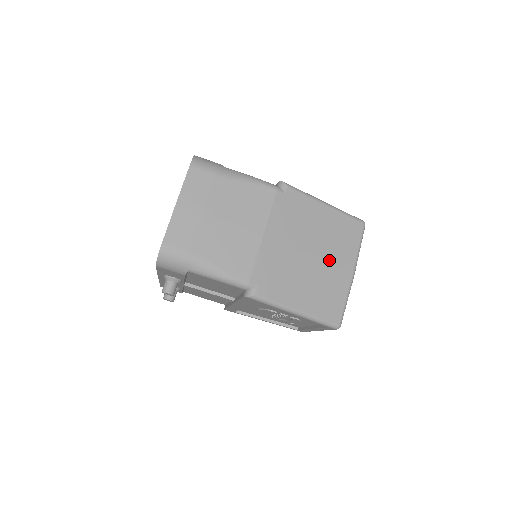
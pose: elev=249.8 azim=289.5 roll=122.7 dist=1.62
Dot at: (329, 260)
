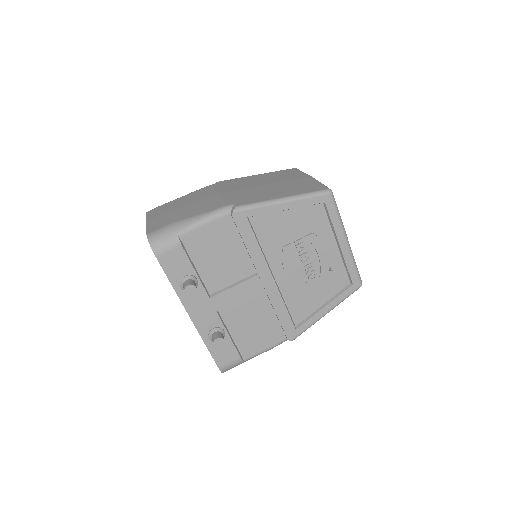
Dot at: (283, 181)
